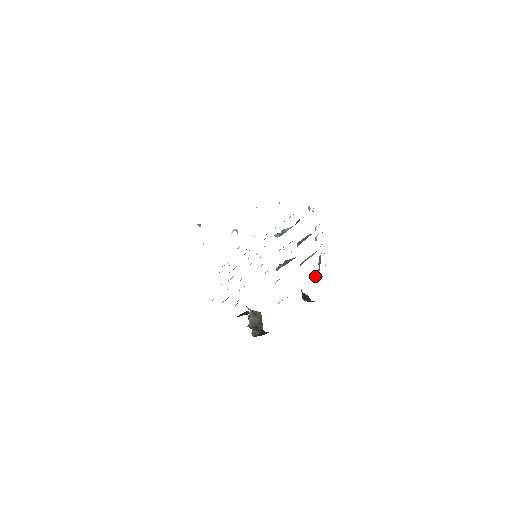
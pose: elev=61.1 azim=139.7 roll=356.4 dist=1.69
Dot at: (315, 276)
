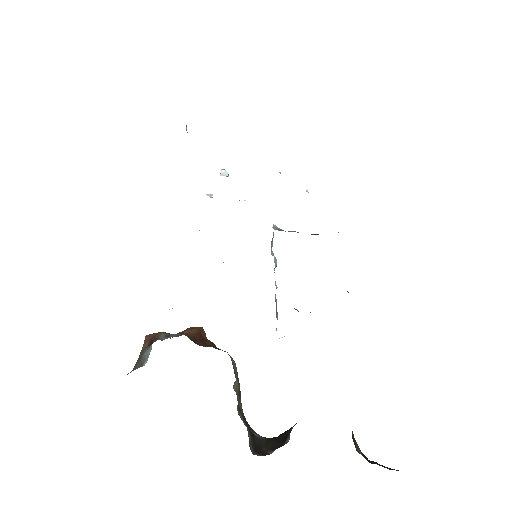
Dot at: occluded
